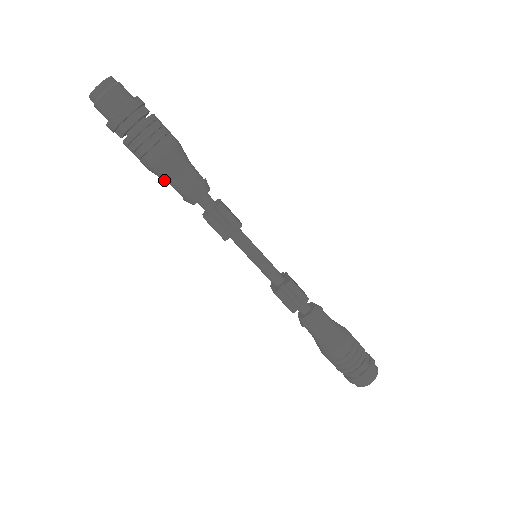
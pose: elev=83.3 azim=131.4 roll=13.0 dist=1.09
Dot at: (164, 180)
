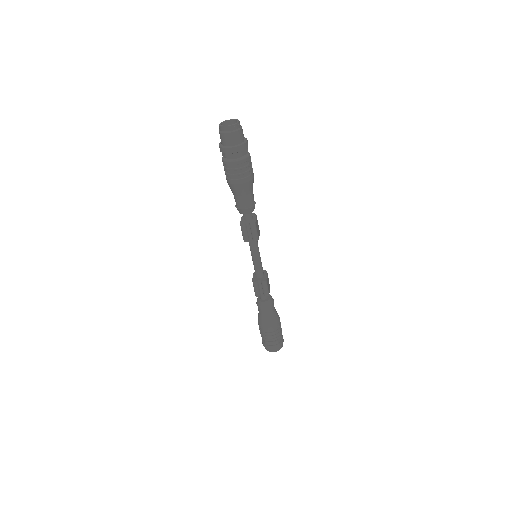
Dot at: (232, 191)
